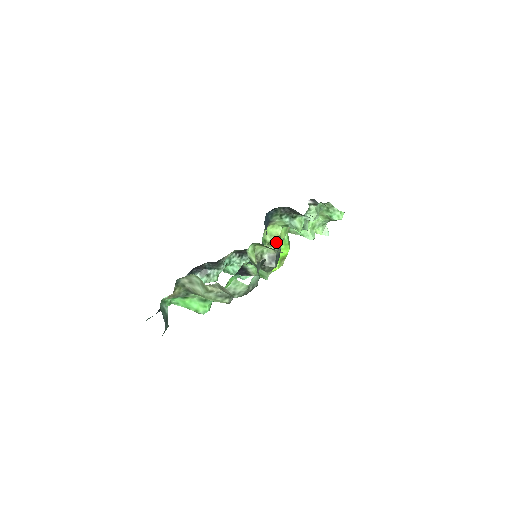
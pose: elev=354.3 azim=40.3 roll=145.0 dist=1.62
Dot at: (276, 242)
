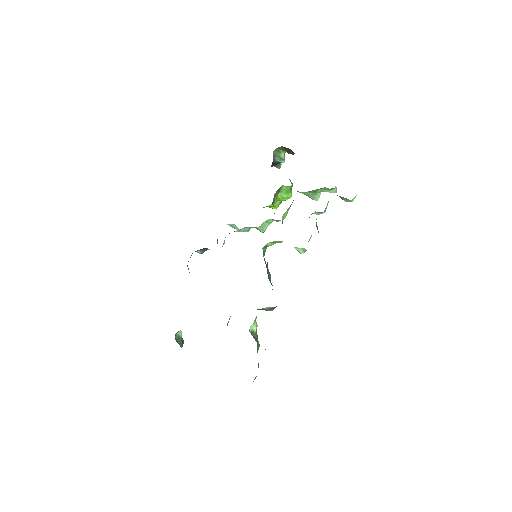
Dot at: (277, 220)
